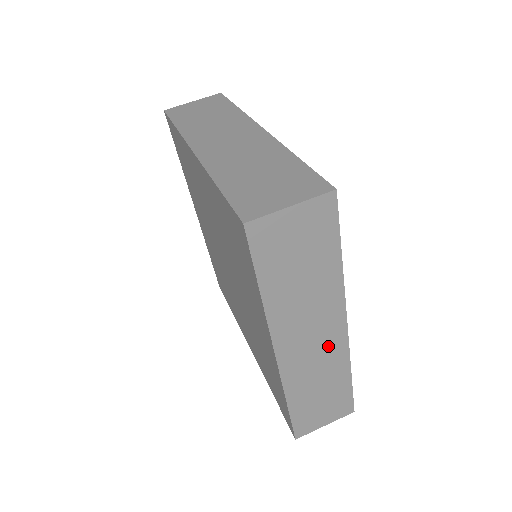
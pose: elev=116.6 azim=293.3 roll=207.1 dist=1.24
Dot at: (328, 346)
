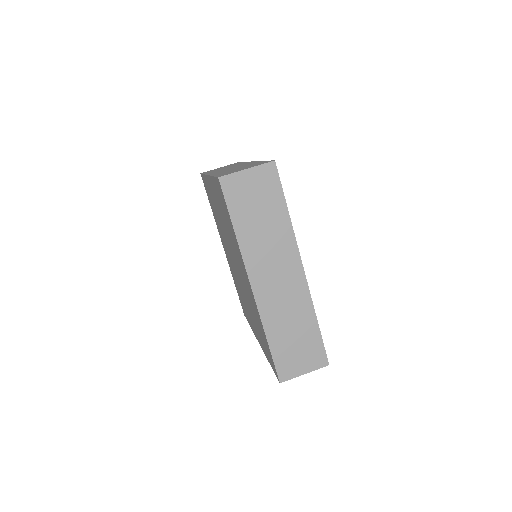
Dot at: (292, 287)
